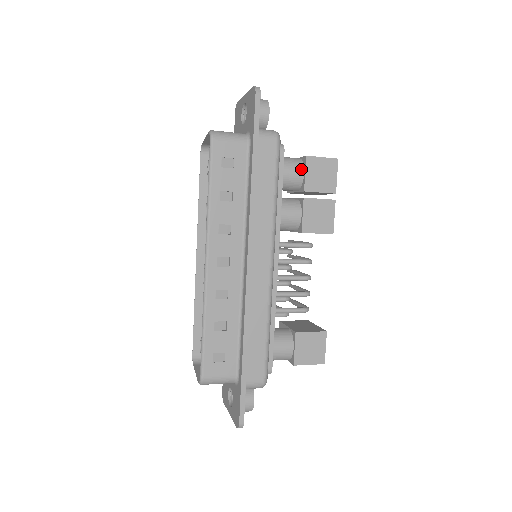
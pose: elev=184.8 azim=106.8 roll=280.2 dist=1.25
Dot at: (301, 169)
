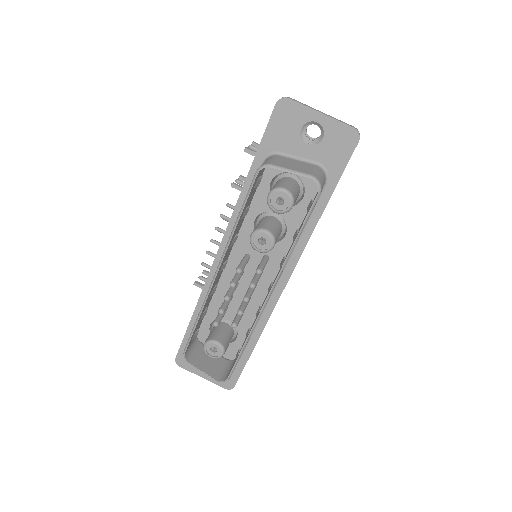
Dot at: occluded
